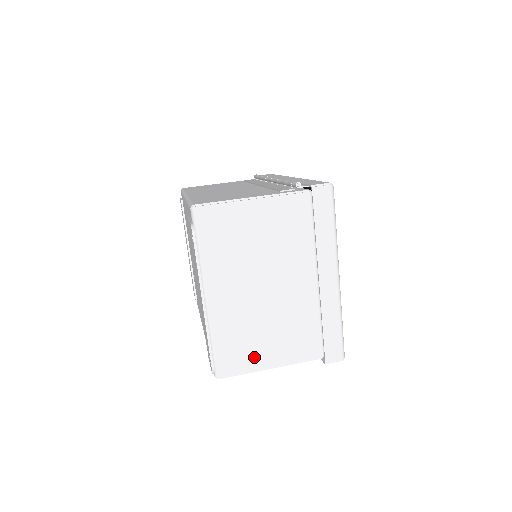
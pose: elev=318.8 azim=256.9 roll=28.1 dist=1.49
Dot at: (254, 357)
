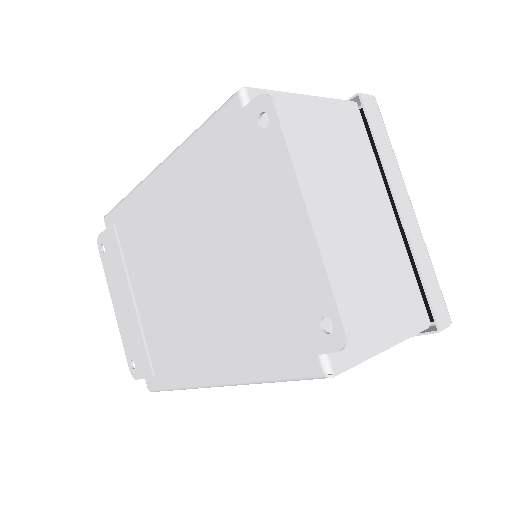
Dot at: (365, 329)
